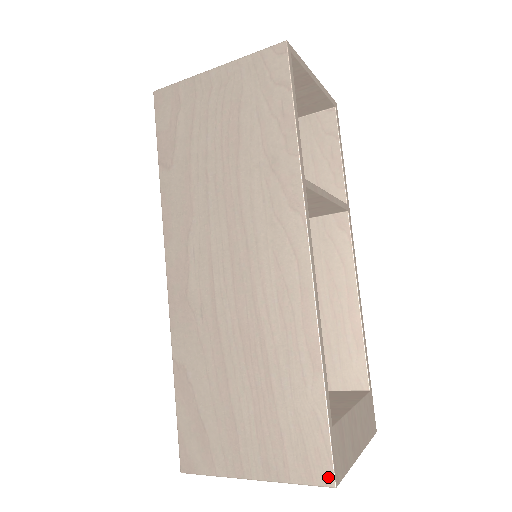
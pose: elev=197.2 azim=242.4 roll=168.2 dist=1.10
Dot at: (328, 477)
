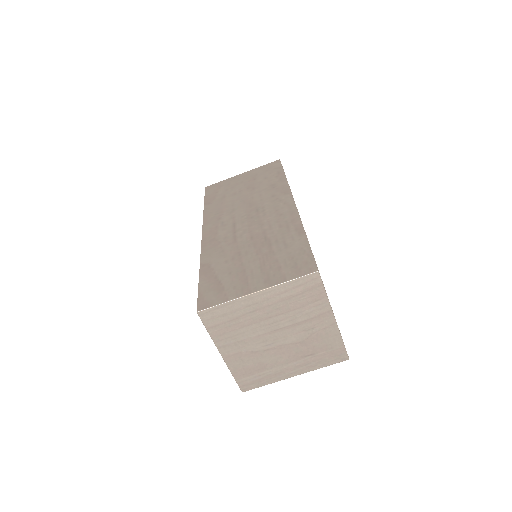
Dot at: (312, 268)
